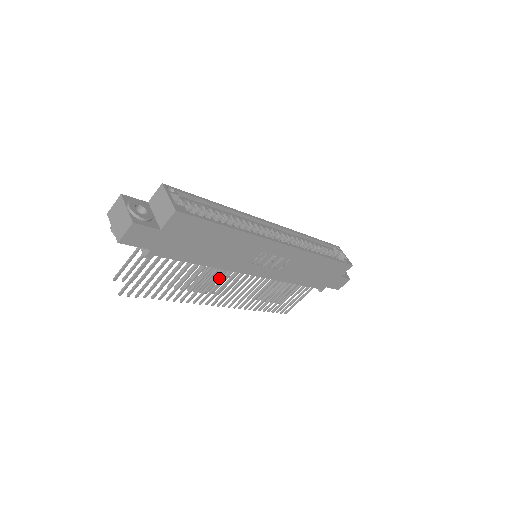
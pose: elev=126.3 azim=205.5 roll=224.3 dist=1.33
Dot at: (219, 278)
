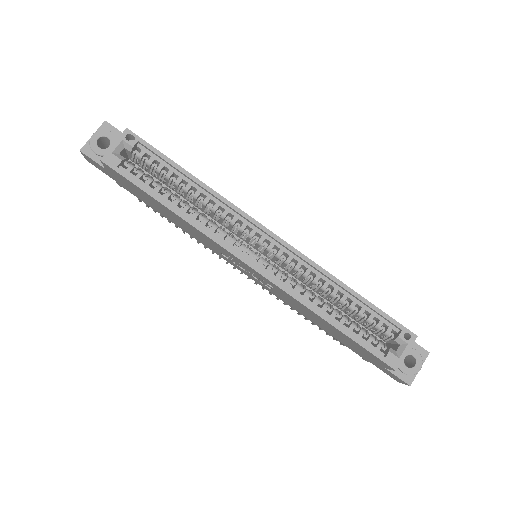
Dot at: occluded
